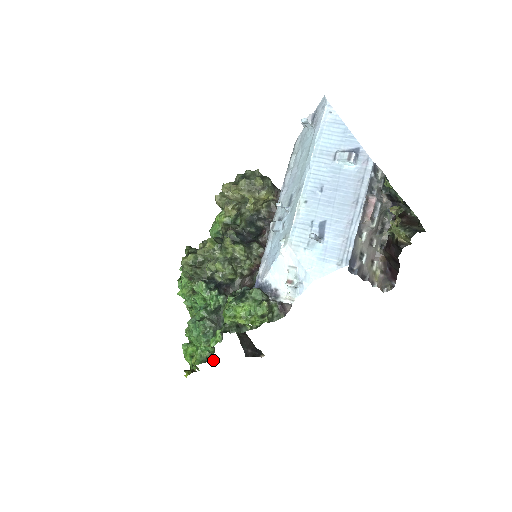
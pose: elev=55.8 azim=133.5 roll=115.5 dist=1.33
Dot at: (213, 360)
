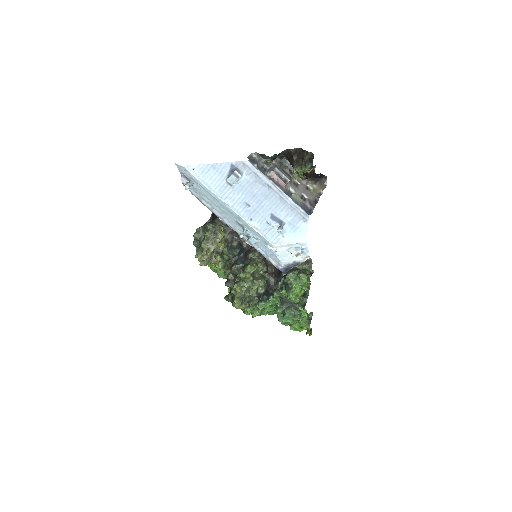
Dot at: (311, 316)
